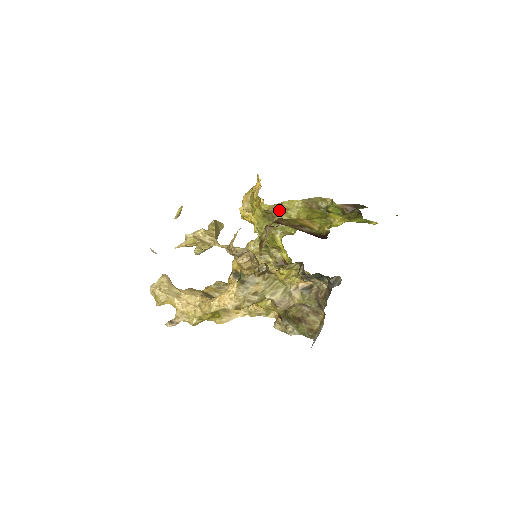
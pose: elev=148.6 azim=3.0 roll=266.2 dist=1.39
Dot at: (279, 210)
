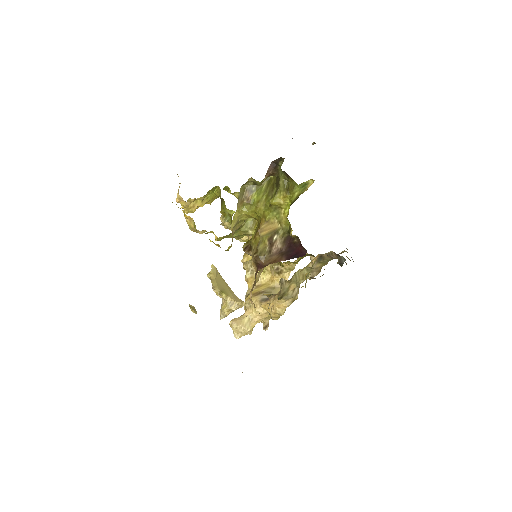
Dot at: (234, 231)
